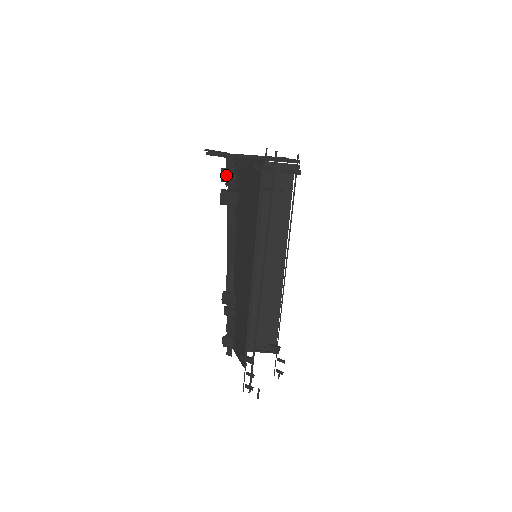
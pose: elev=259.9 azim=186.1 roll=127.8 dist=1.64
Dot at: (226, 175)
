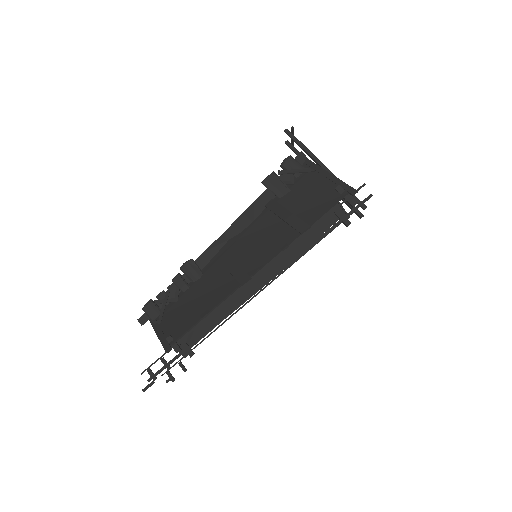
Dot at: (290, 165)
